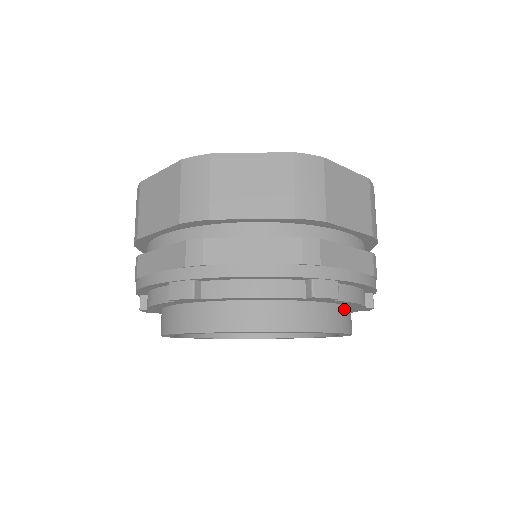
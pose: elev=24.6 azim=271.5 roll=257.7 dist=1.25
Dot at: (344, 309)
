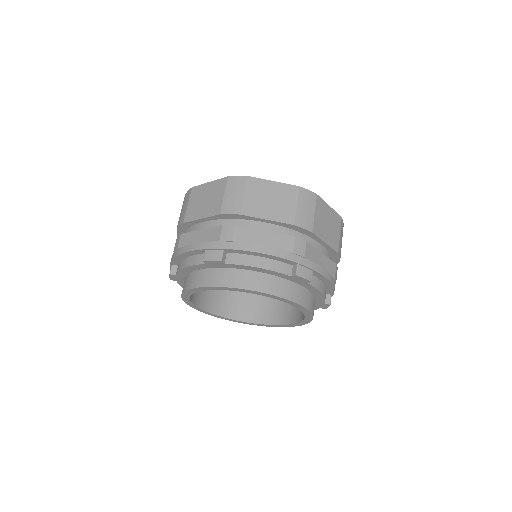
Dot at: (312, 296)
